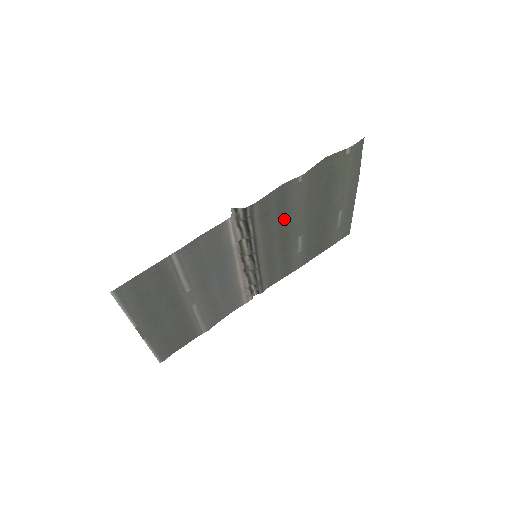
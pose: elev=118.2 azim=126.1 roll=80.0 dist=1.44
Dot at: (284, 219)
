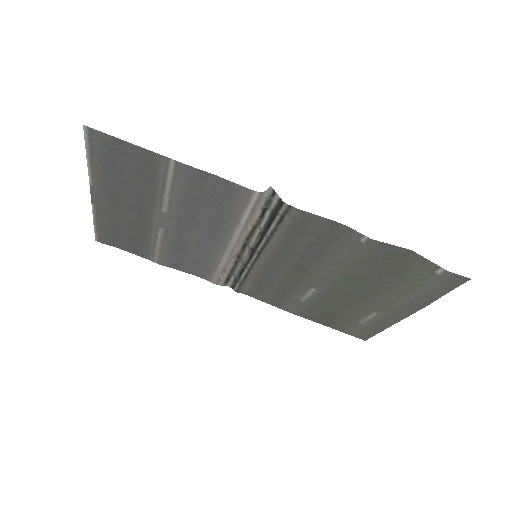
Dot at: (313, 256)
